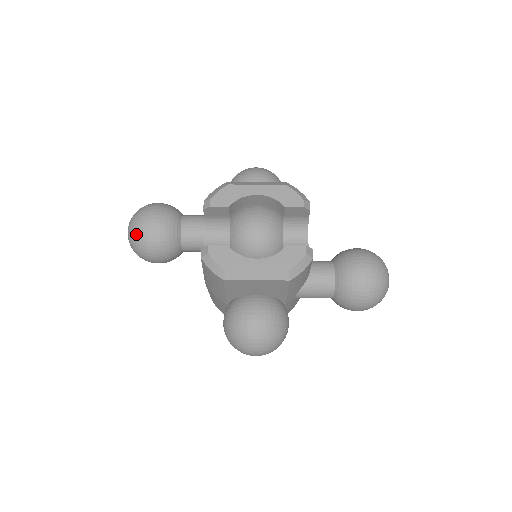
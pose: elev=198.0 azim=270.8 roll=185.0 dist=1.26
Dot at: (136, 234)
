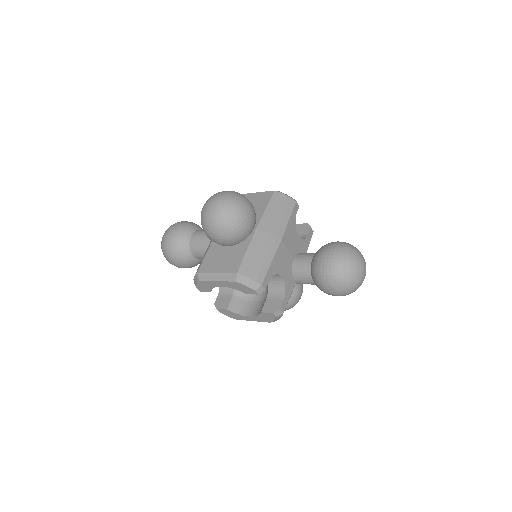
Dot at: occluded
